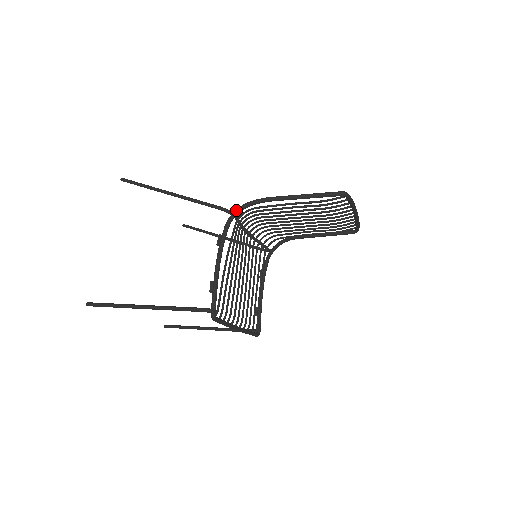
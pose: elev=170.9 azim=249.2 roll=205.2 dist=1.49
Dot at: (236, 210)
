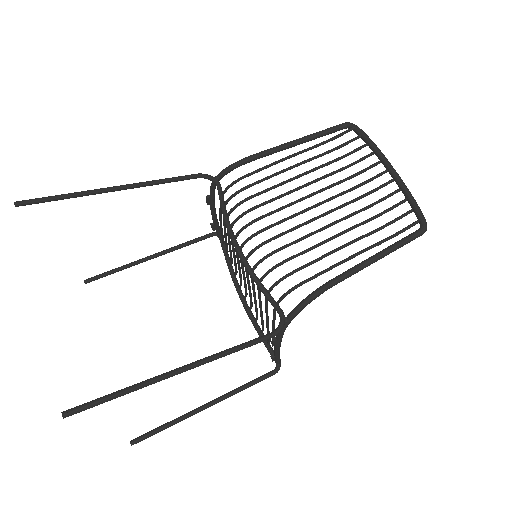
Dot at: occluded
